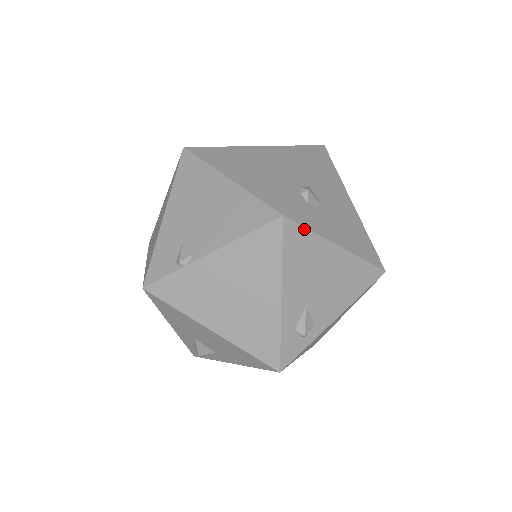
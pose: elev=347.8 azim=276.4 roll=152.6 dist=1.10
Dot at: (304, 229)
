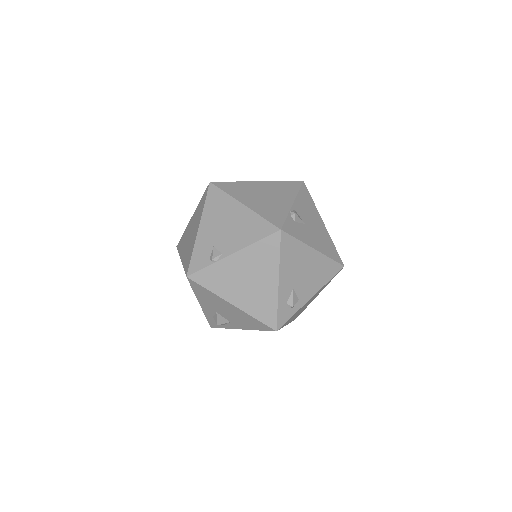
Dot at: (293, 238)
